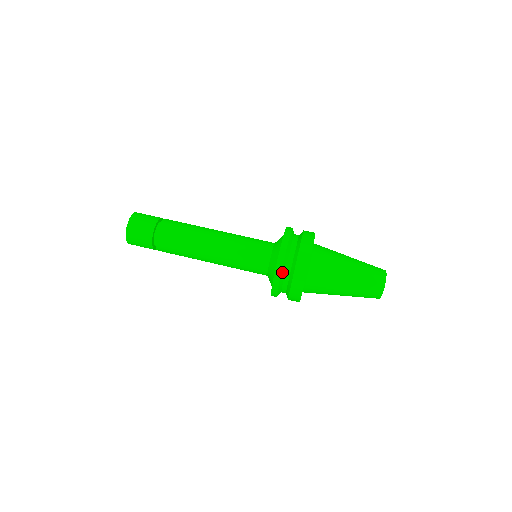
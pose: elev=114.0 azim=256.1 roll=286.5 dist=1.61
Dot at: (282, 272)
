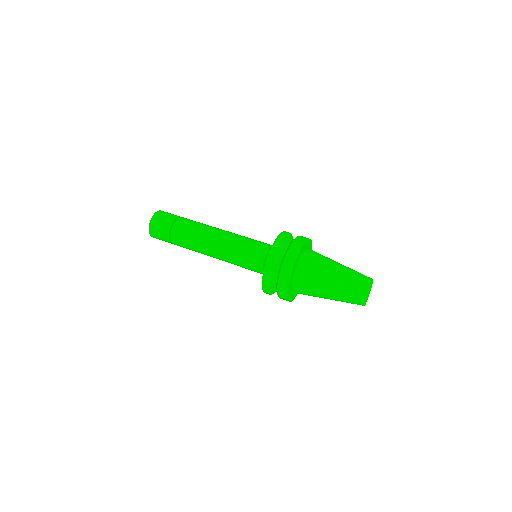
Dot at: (275, 255)
